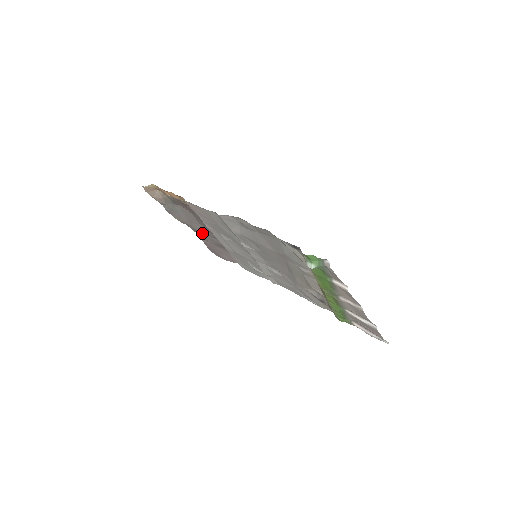
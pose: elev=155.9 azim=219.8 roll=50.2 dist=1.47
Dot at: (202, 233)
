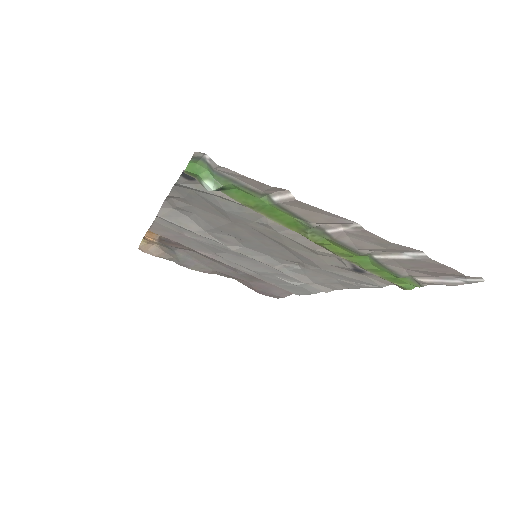
Dot at: (229, 273)
